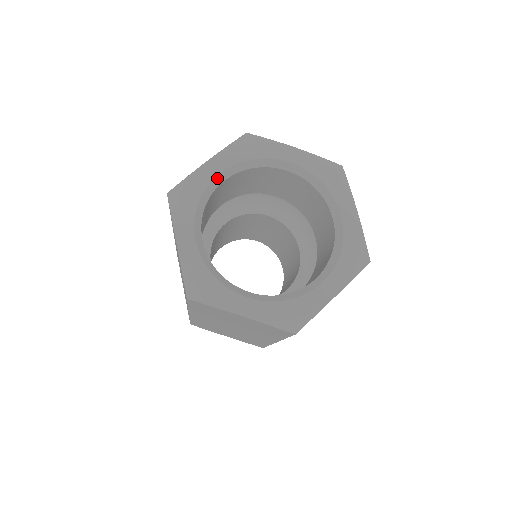
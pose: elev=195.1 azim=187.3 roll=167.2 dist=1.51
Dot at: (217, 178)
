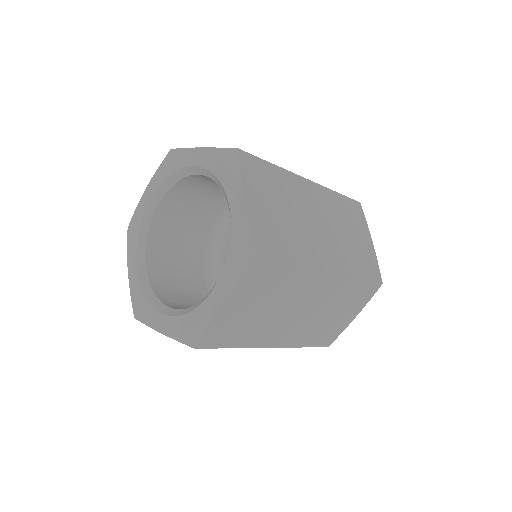
Dot at: (192, 168)
